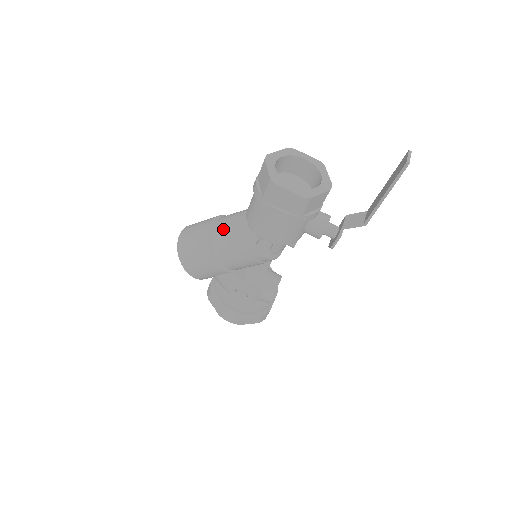
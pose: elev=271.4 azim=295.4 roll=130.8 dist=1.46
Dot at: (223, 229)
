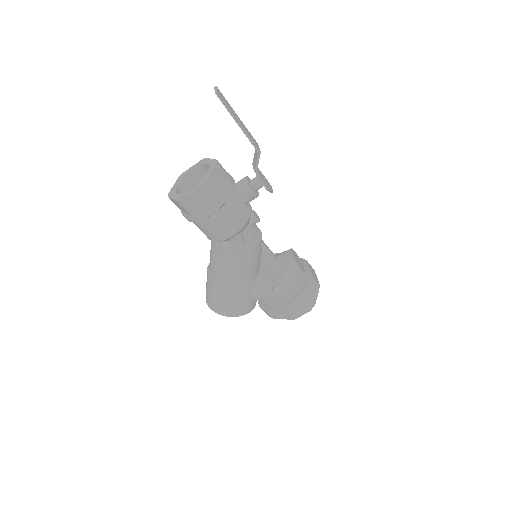
Dot at: (213, 265)
